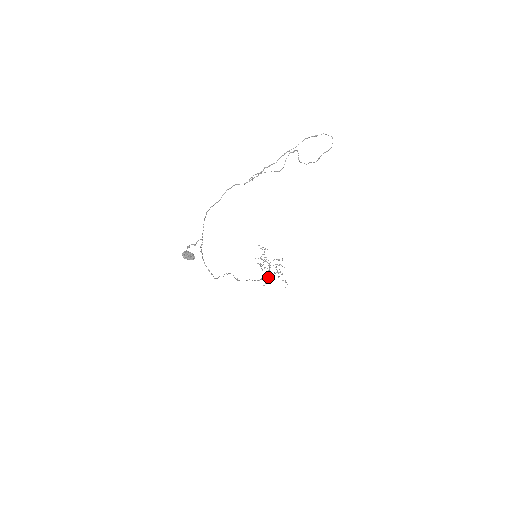
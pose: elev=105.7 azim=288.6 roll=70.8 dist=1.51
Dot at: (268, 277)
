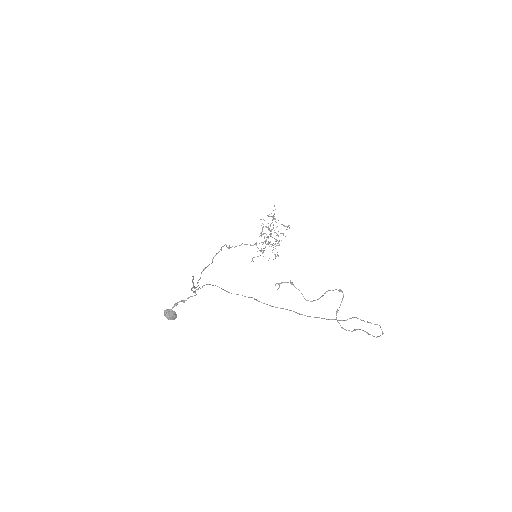
Dot at: (261, 251)
